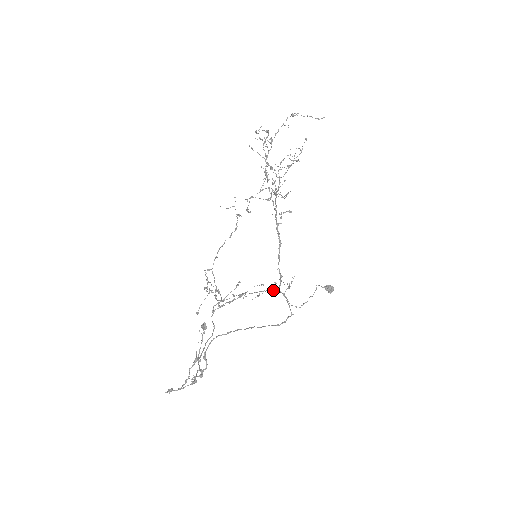
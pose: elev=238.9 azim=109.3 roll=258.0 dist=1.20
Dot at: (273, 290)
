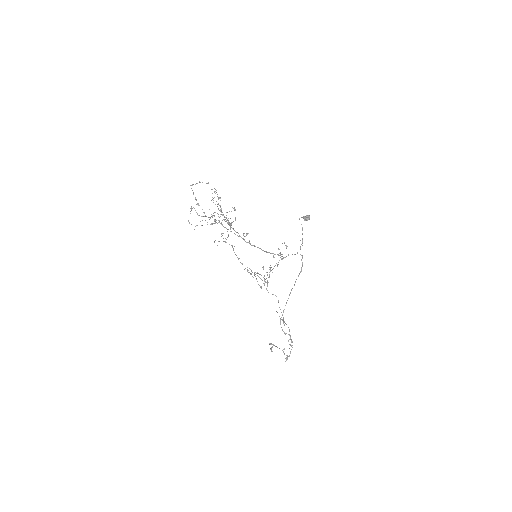
Dot at: (281, 259)
